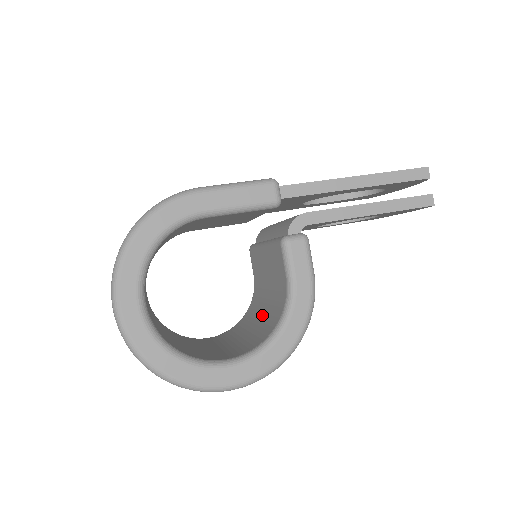
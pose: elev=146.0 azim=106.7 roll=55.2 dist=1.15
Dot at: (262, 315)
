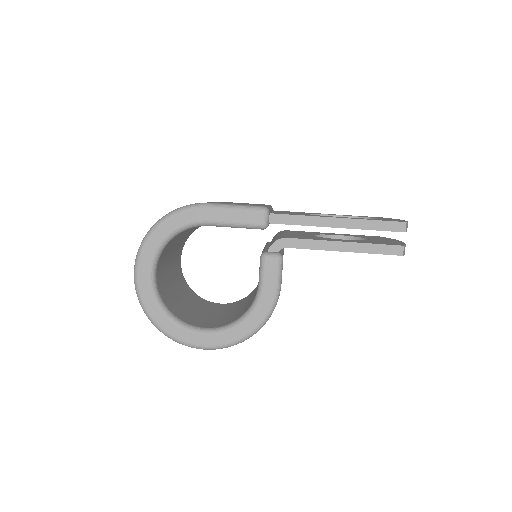
Dot at: (249, 301)
